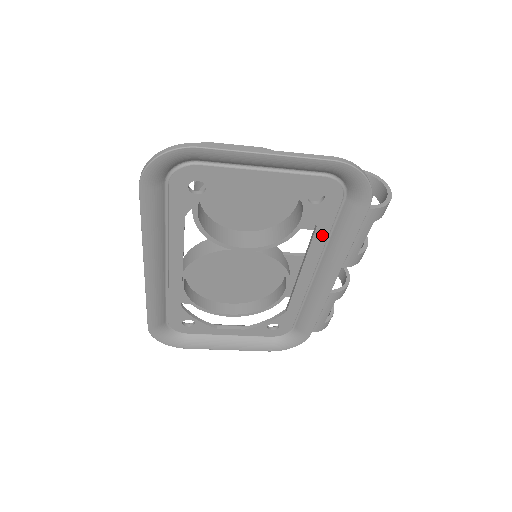
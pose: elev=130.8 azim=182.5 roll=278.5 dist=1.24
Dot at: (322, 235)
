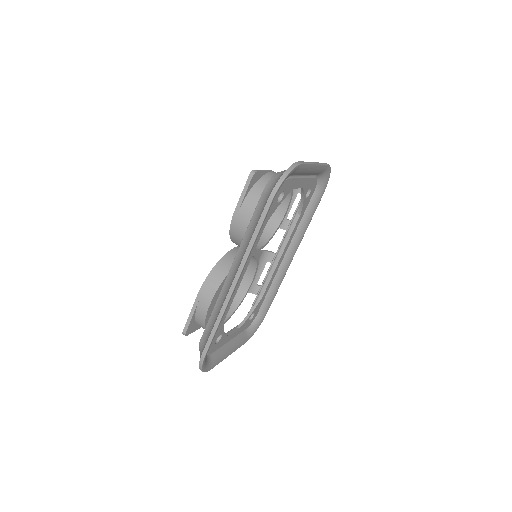
Dot at: (299, 221)
